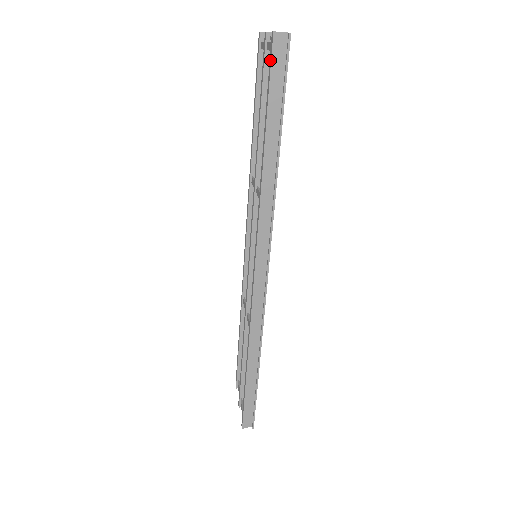
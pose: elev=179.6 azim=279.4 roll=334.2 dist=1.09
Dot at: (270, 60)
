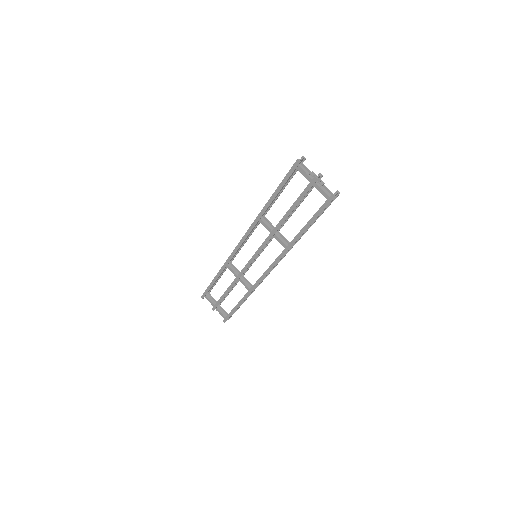
Dot at: (326, 205)
